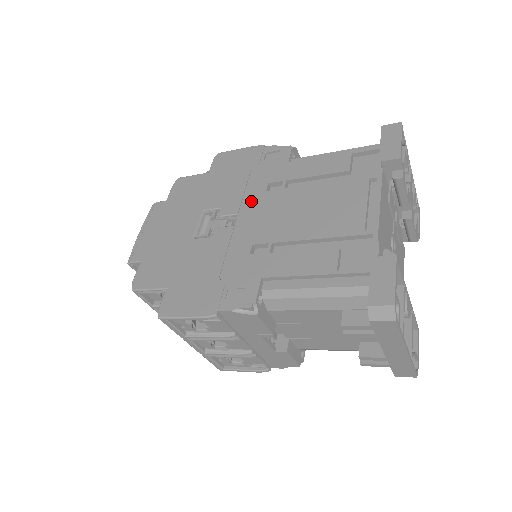
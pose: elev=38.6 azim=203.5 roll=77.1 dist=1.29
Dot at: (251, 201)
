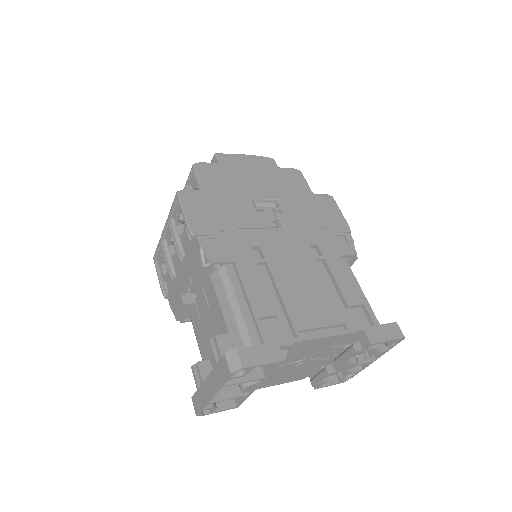
Dot at: (298, 235)
